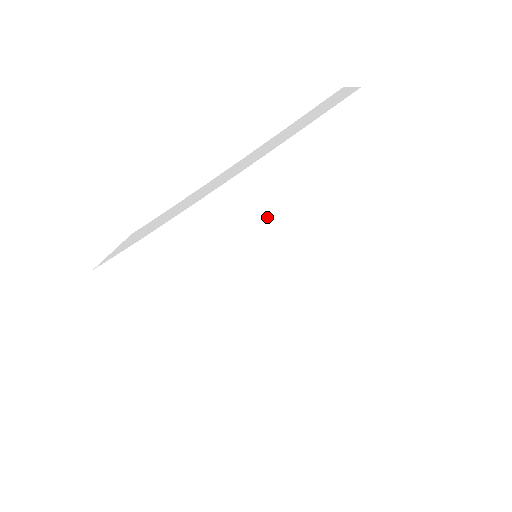
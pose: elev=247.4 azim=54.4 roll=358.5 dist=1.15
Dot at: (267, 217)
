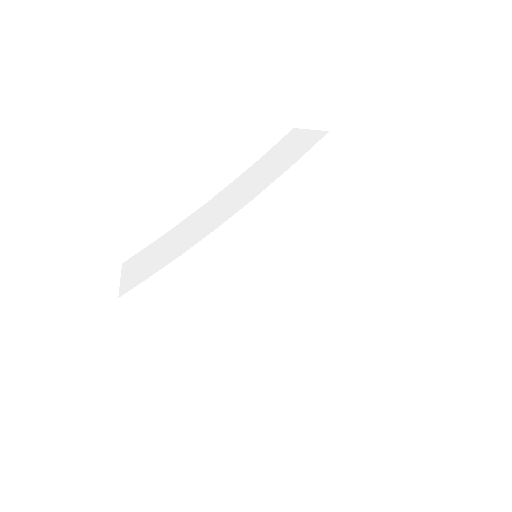
Dot at: (275, 224)
